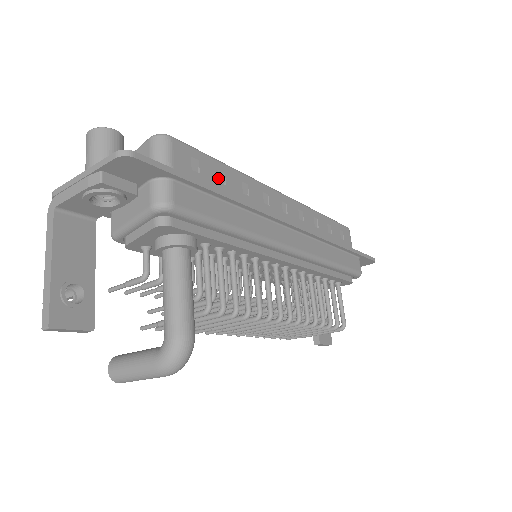
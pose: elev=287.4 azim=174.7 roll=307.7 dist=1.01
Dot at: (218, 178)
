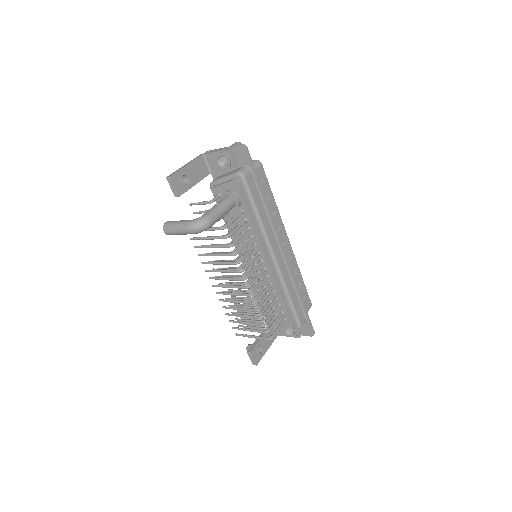
Dot at: (267, 196)
